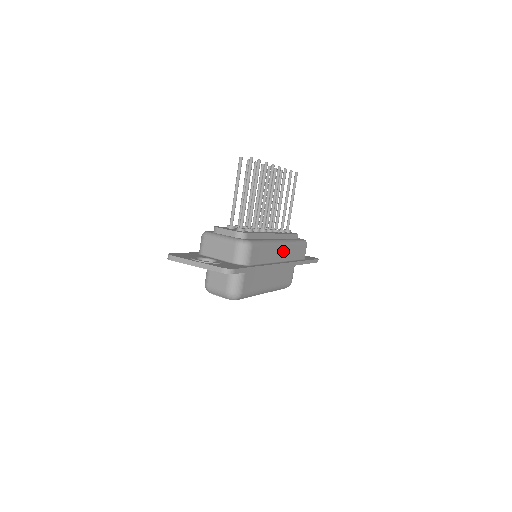
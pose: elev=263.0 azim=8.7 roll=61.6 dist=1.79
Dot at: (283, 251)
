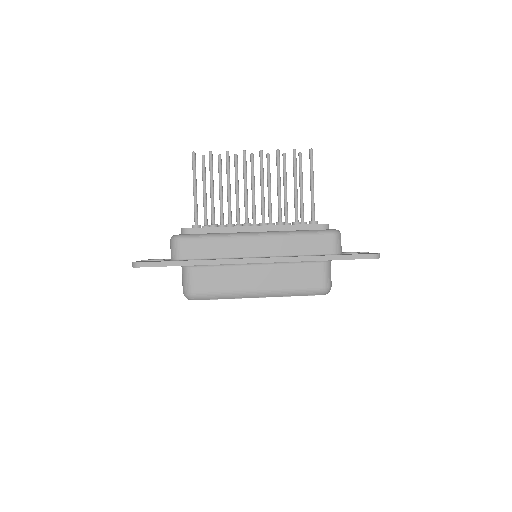
Dot at: (261, 244)
